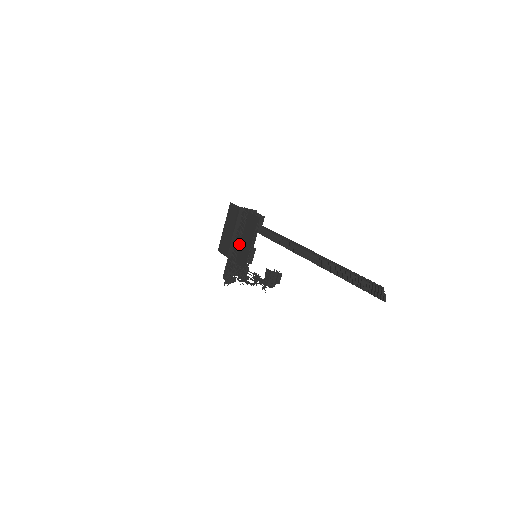
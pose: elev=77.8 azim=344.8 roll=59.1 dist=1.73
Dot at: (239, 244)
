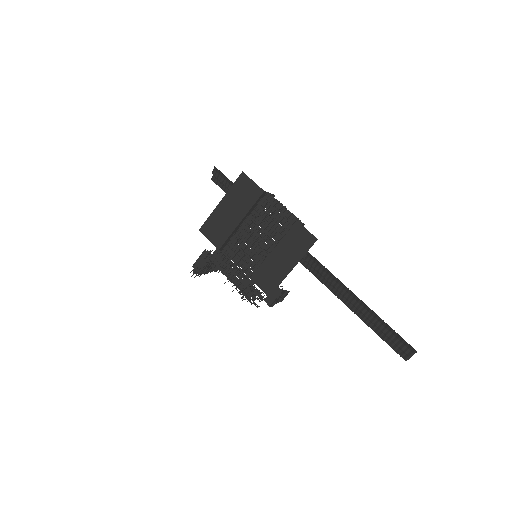
Dot at: (246, 241)
